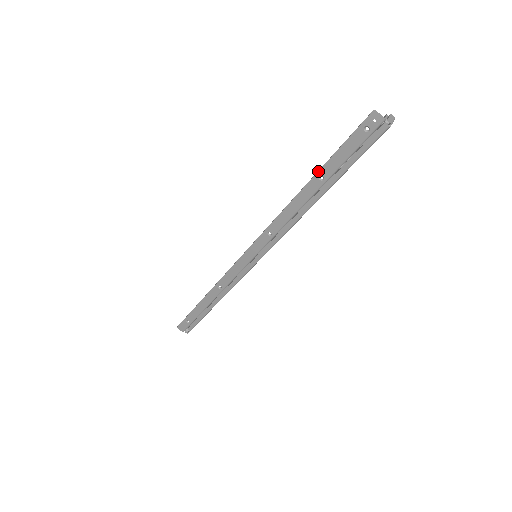
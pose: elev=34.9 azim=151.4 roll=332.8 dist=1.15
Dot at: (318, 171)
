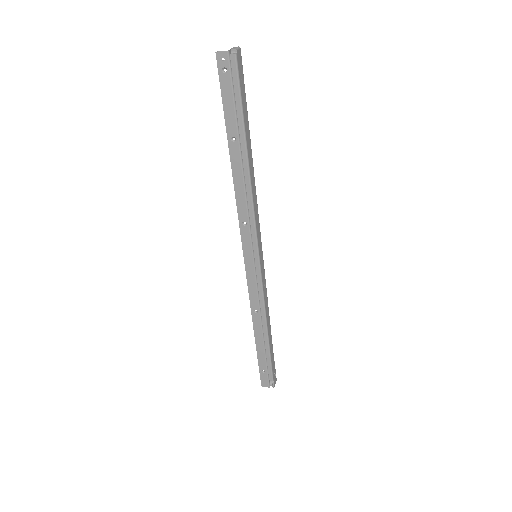
Dot at: (227, 136)
